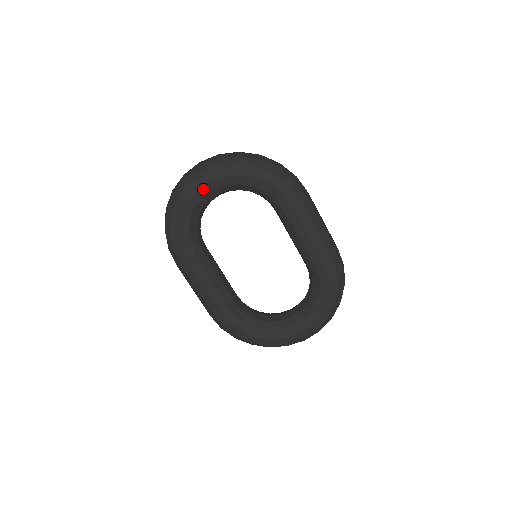
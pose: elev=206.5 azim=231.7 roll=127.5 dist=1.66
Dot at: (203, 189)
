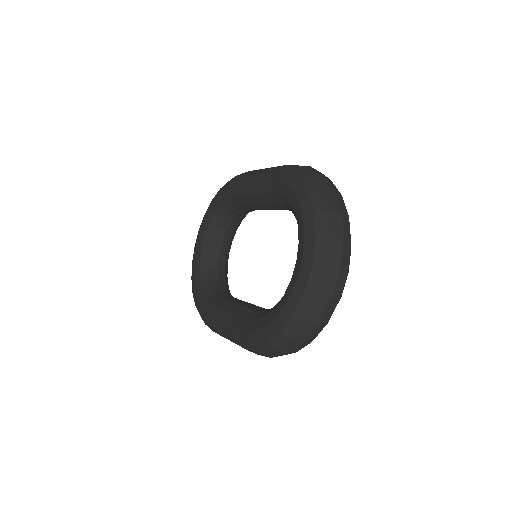
Dot at: (197, 252)
